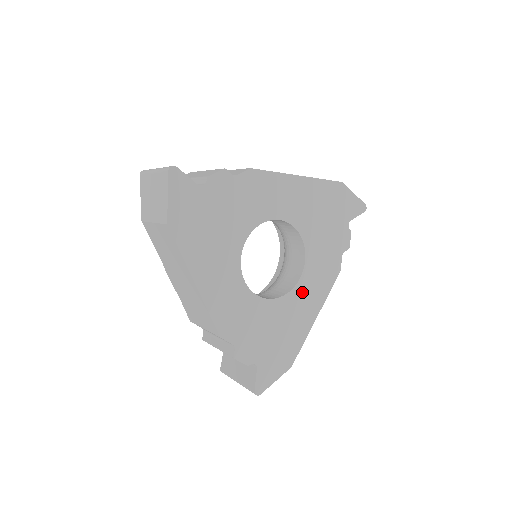
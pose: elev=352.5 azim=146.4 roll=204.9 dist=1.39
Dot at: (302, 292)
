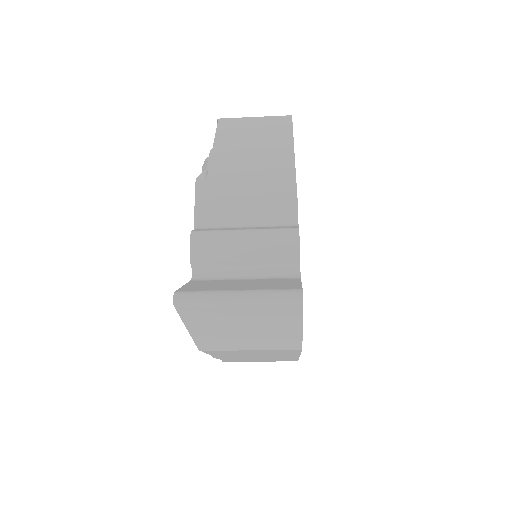
Dot at: occluded
